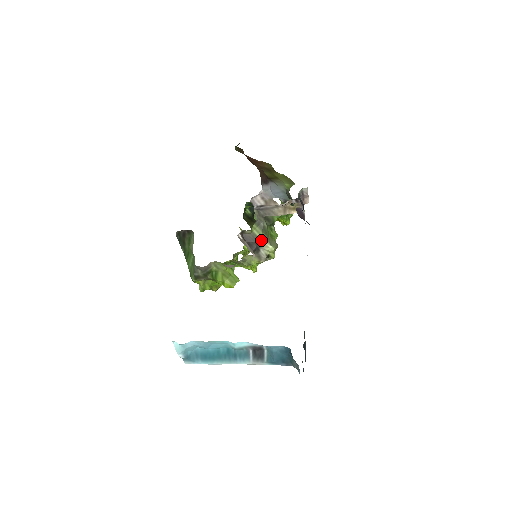
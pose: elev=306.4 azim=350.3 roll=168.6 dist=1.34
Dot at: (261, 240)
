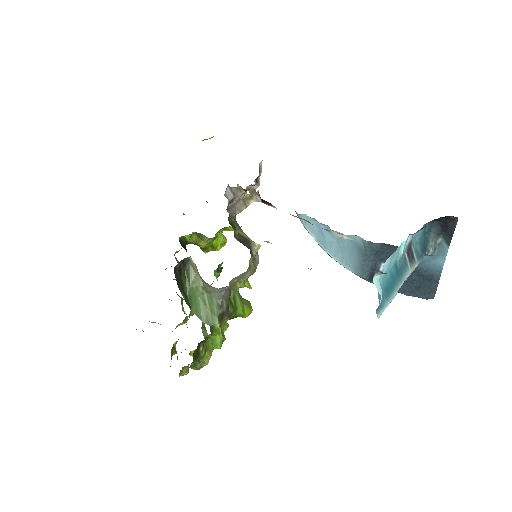
Dot at: (248, 239)
